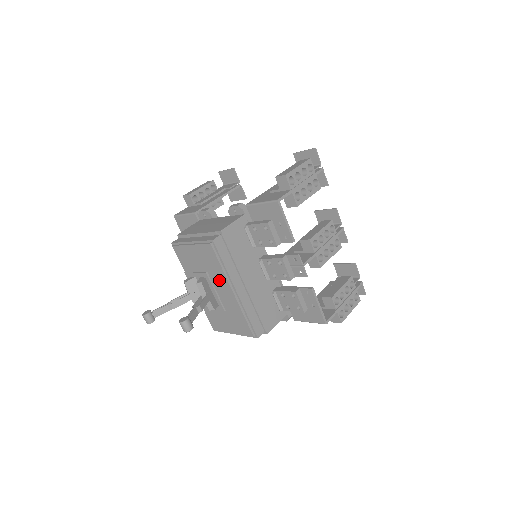
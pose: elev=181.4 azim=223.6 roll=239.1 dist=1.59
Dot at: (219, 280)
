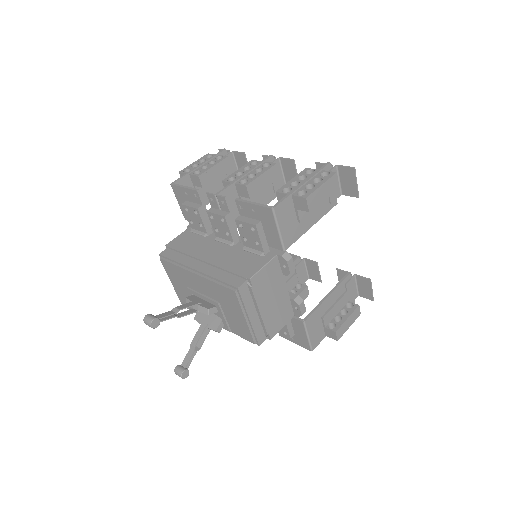
Dot at: (189, 280)
